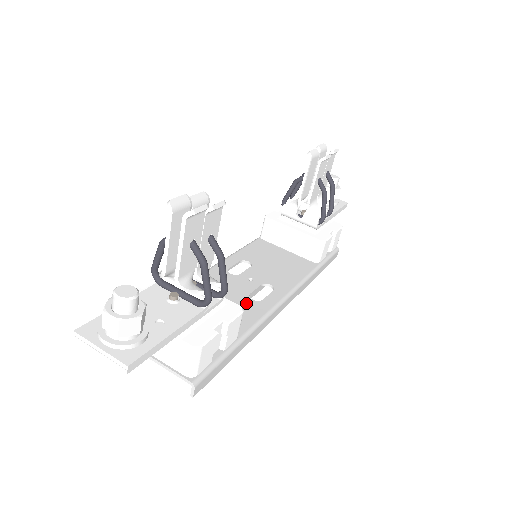
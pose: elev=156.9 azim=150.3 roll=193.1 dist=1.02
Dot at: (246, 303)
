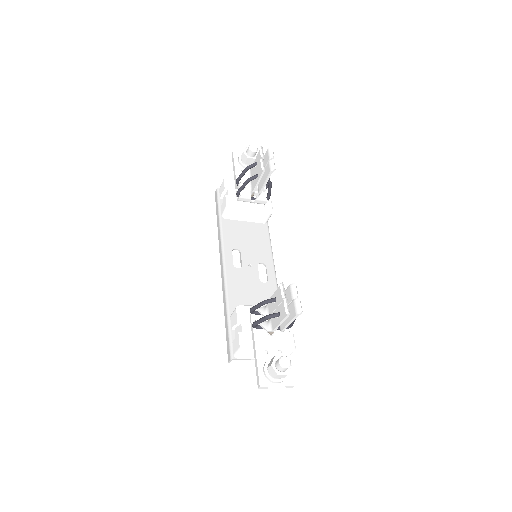
Dot at: (264, 288)
